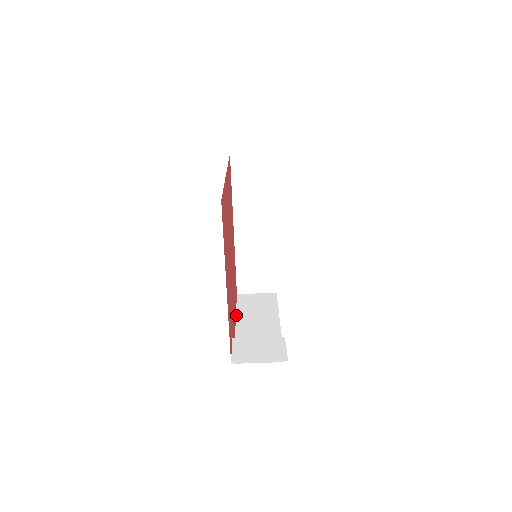
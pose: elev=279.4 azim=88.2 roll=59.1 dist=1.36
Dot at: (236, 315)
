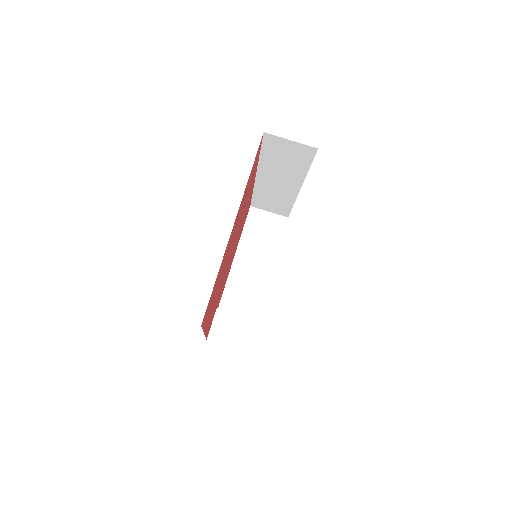
Dot at: (239, 243)
